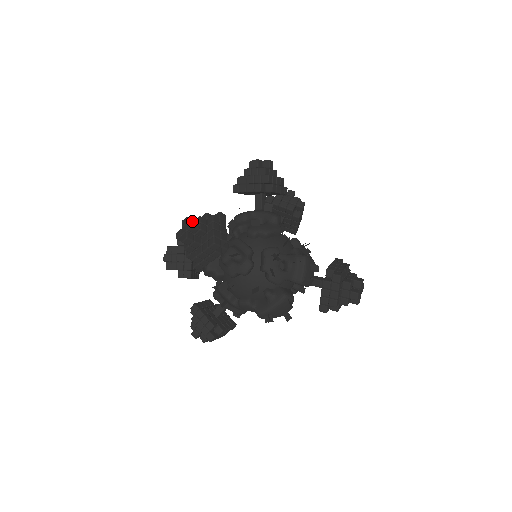
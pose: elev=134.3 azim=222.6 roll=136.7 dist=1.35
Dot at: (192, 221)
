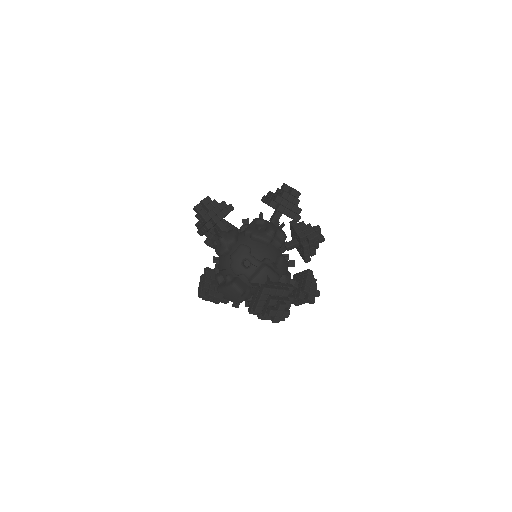
Dot at: (204, 198)
